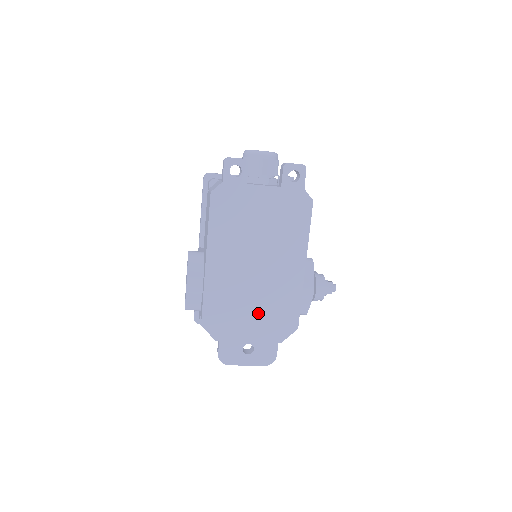
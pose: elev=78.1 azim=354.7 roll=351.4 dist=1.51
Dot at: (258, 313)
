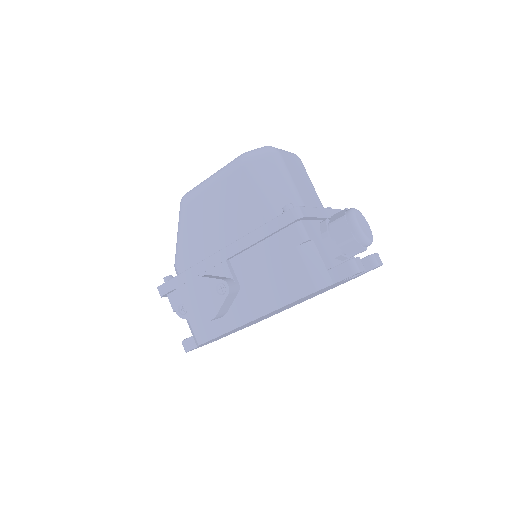
Dot at: occluded
